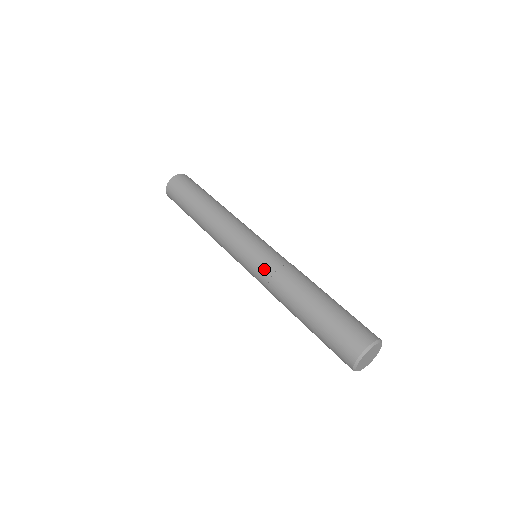
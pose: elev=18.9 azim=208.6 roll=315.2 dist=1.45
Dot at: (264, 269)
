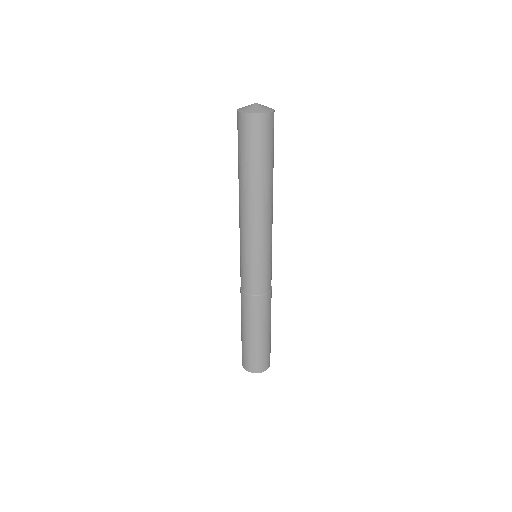
Dot at: occluded
